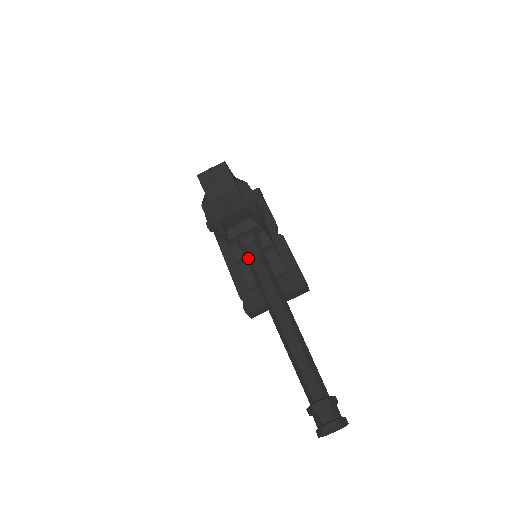
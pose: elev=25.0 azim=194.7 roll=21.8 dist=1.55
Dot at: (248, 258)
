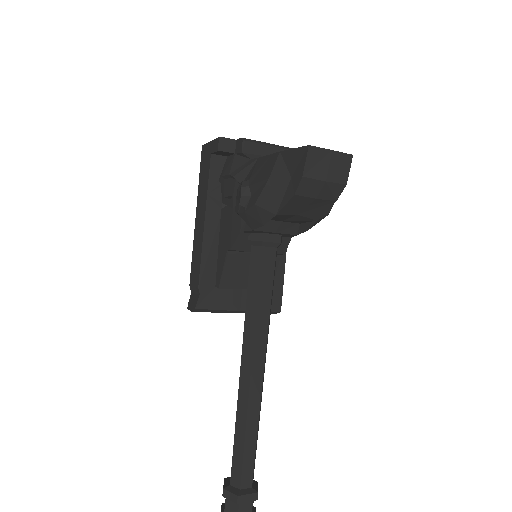
Dot at: (257, 268)
